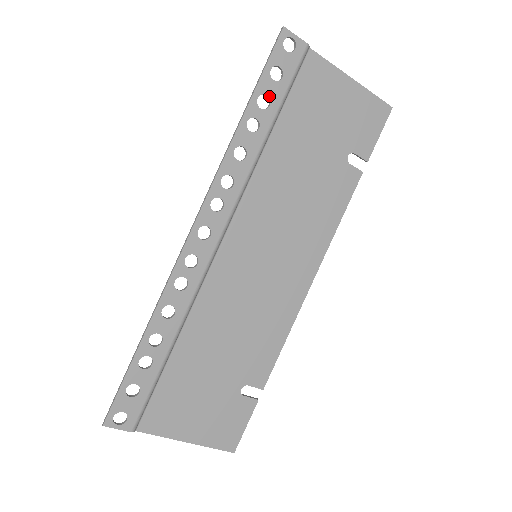
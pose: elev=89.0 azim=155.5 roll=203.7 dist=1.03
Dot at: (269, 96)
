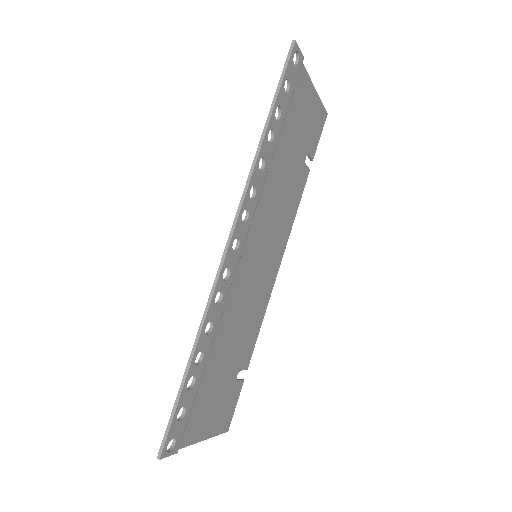
Dot at: (281, 107)
